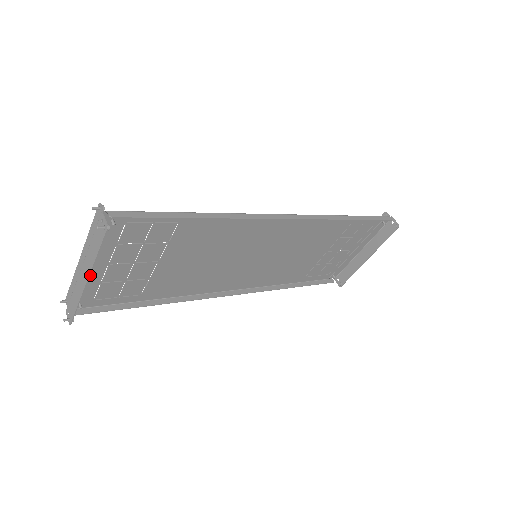
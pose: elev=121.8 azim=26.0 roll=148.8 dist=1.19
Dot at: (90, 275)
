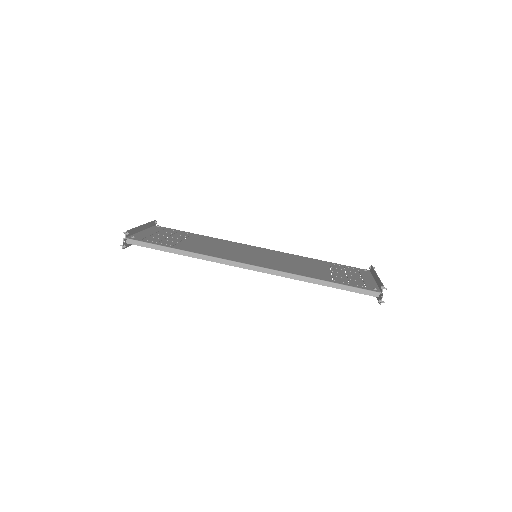
Dot at: (149, 231)
